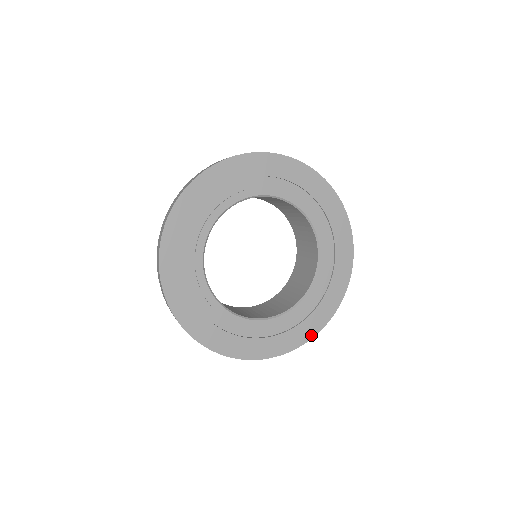
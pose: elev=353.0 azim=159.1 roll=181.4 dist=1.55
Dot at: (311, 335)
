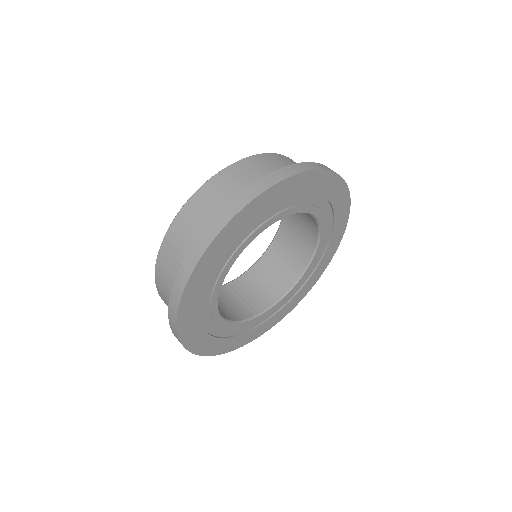
Dot at: (257, 336)
